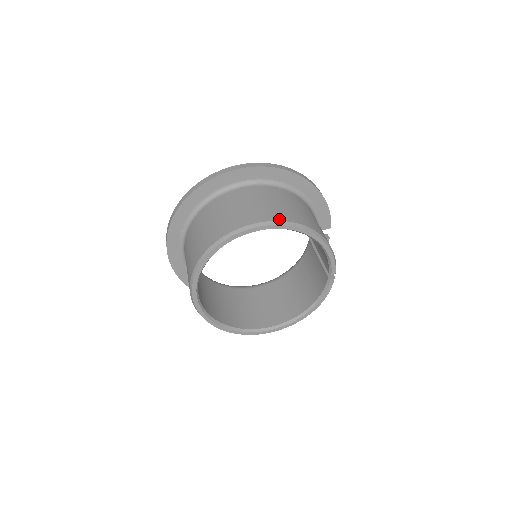
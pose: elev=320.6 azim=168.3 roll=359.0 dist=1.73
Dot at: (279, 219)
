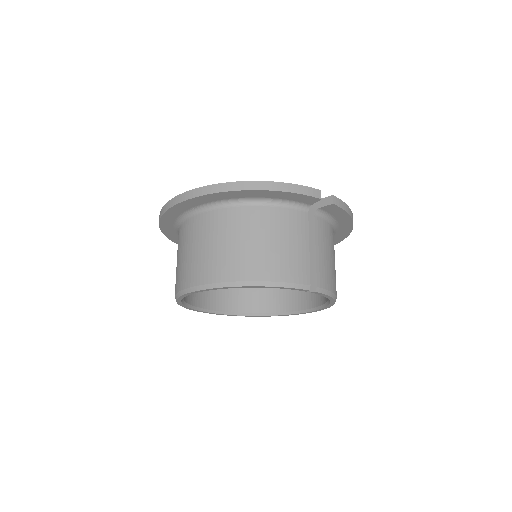
Dot at: (194, 283)
